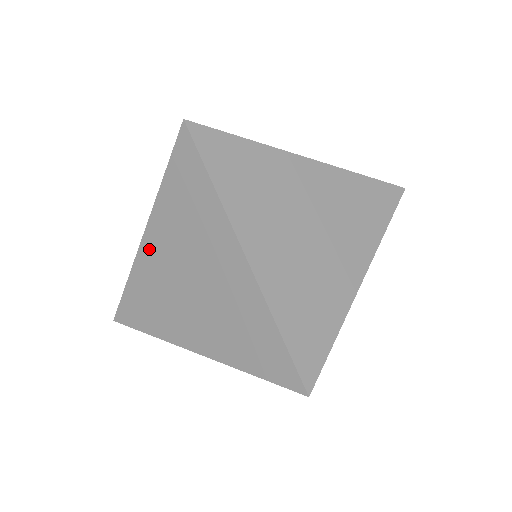
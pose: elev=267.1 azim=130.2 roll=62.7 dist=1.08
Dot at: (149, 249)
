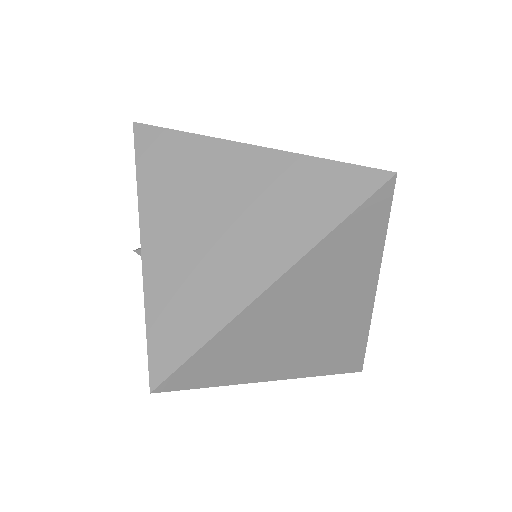
Dot at: (154, 247)
